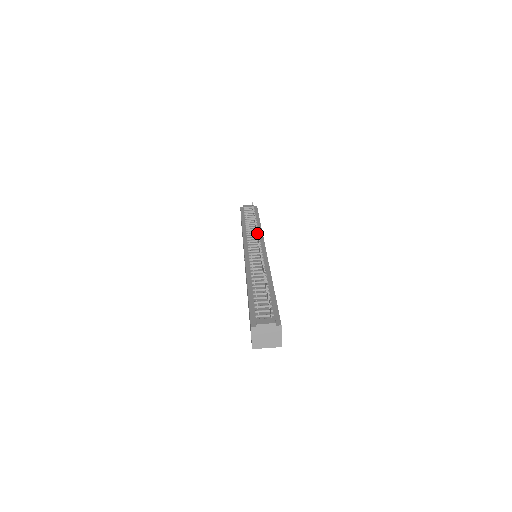
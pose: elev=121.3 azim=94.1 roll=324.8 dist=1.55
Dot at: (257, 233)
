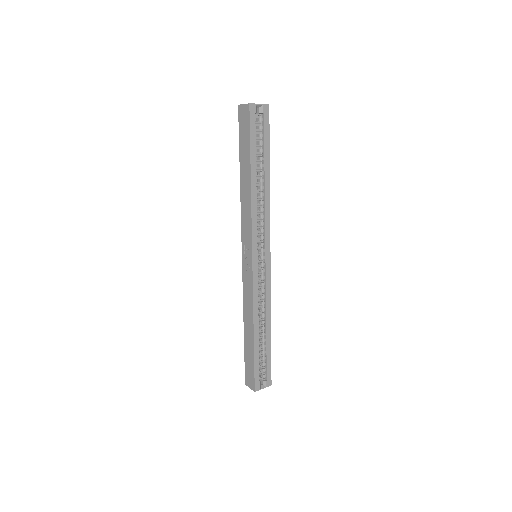
Dot at: occluded
